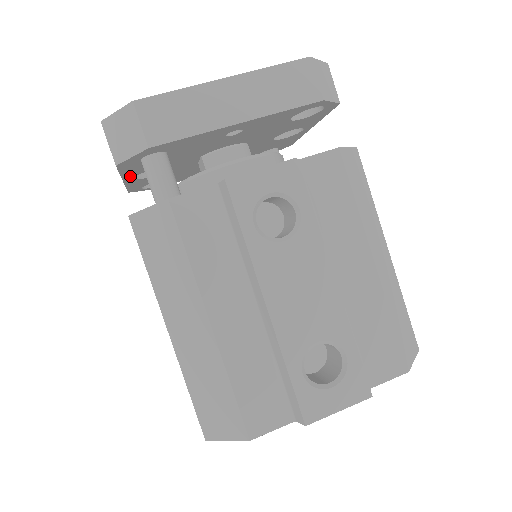
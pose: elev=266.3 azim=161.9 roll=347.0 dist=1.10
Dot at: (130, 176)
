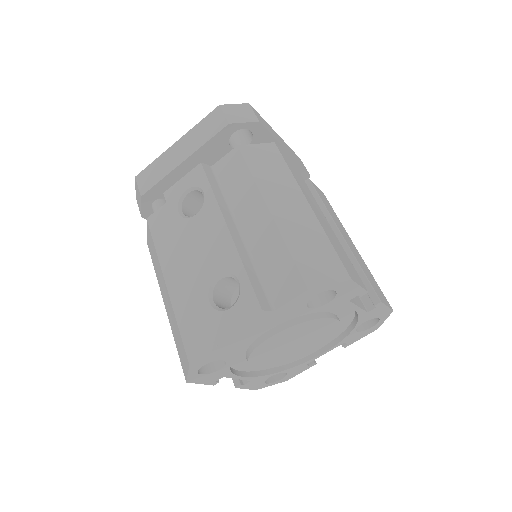
Dot at: occluded
